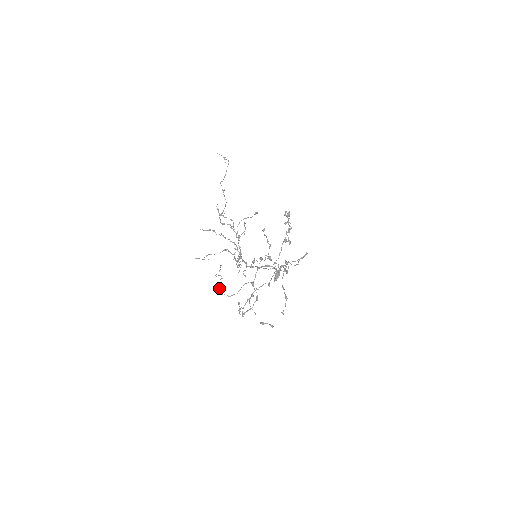
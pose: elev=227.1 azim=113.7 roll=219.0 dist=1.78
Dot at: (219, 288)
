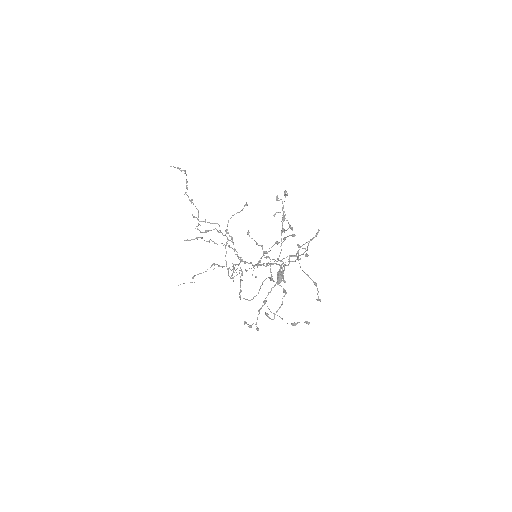
Dot at: (240, 289)
